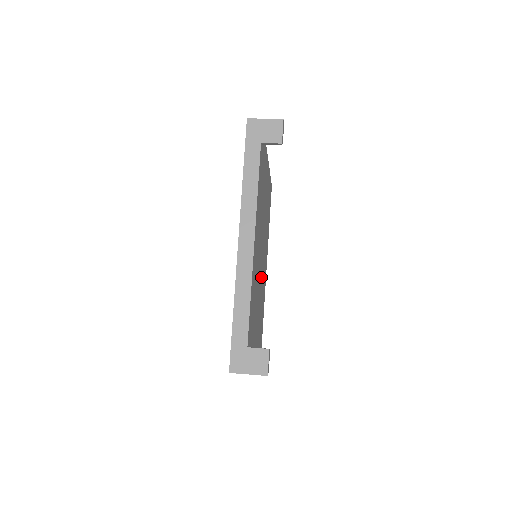
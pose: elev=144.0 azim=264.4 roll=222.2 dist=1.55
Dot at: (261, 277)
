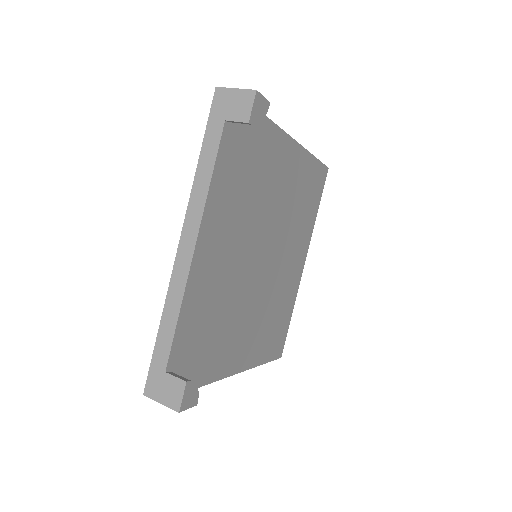
Dot at: (264, 281)
